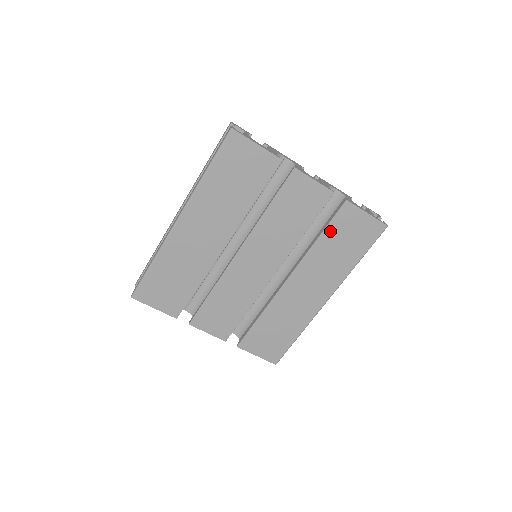
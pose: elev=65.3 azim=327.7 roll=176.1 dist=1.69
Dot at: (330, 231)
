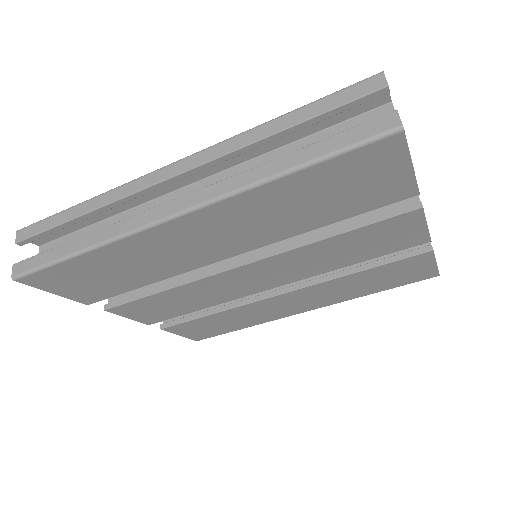
Dot at: (380, 269)
